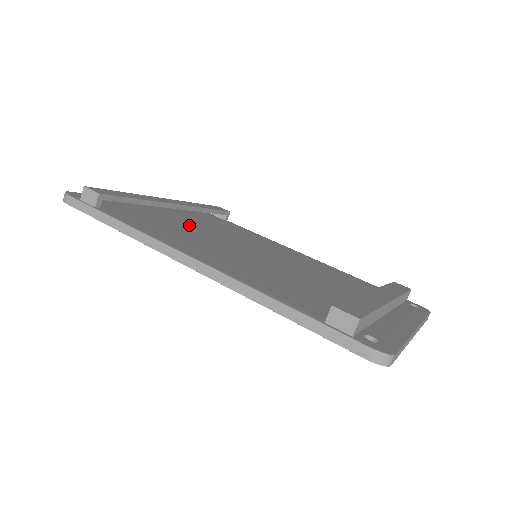
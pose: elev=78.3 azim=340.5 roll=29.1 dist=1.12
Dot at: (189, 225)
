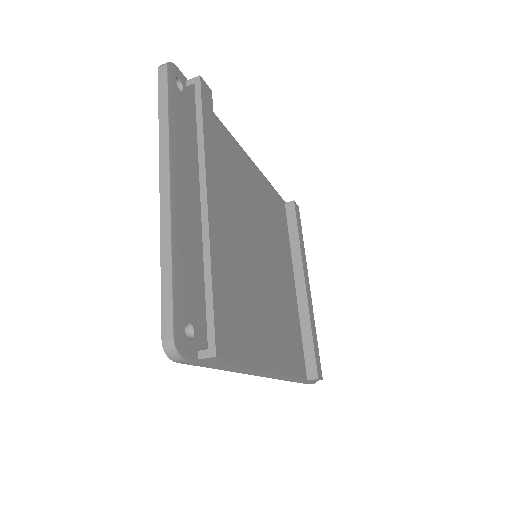
Dot at: (225, 245)
